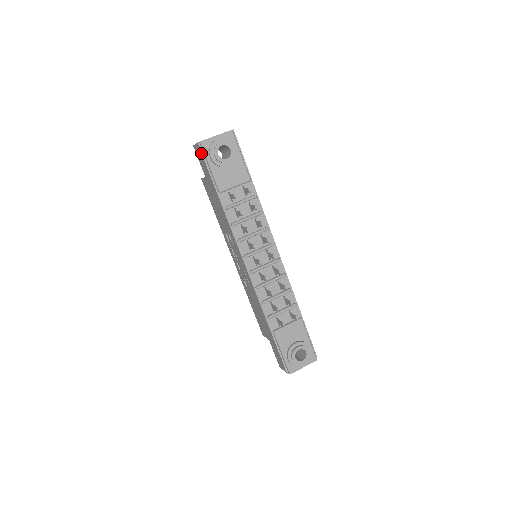
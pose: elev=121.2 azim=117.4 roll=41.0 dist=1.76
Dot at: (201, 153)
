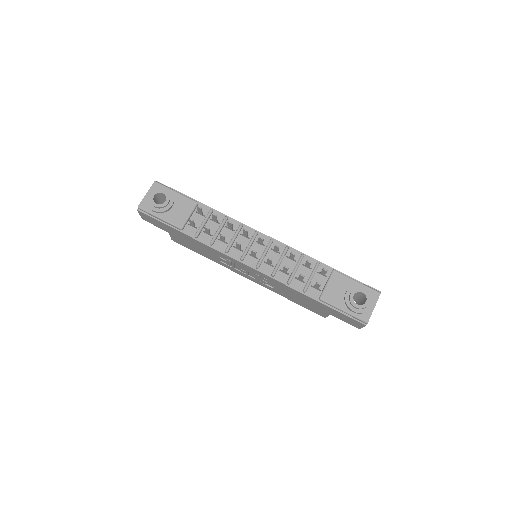
Dot at: (146, 215)
